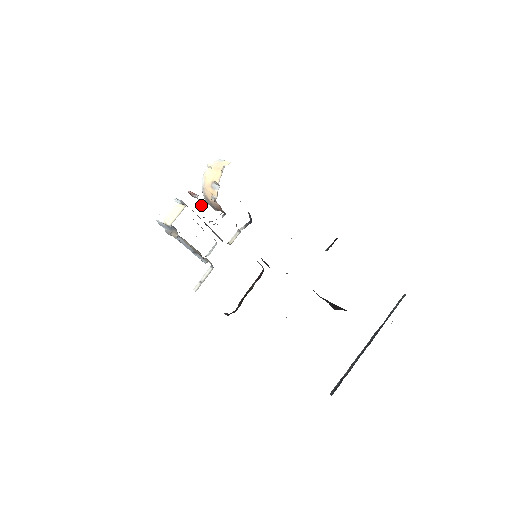
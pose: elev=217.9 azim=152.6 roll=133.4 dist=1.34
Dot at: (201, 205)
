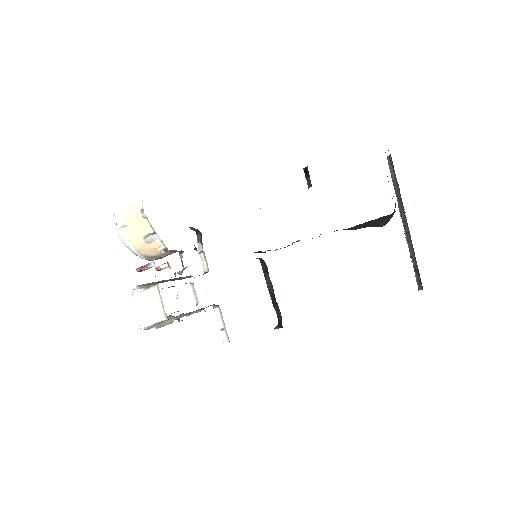
Dot at: (156, 269)
